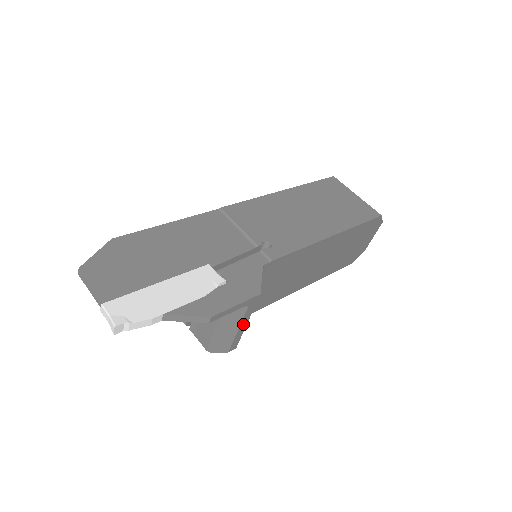
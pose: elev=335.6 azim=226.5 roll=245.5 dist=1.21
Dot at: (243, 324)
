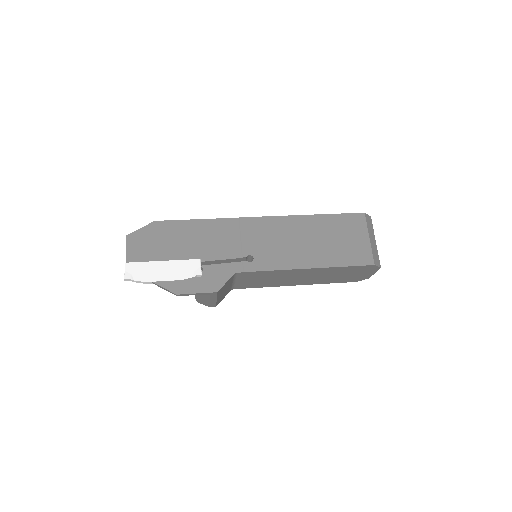
Dot at: (213, 300)
